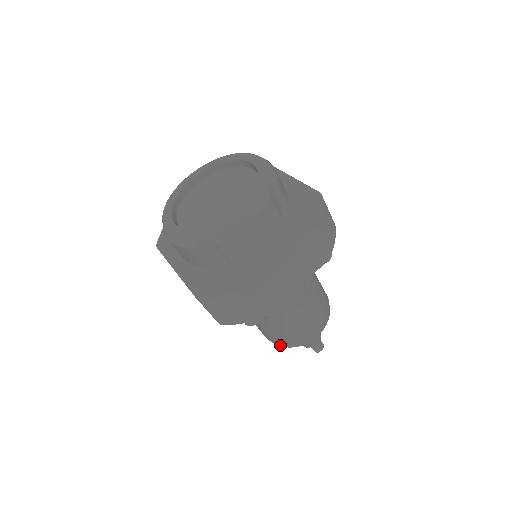
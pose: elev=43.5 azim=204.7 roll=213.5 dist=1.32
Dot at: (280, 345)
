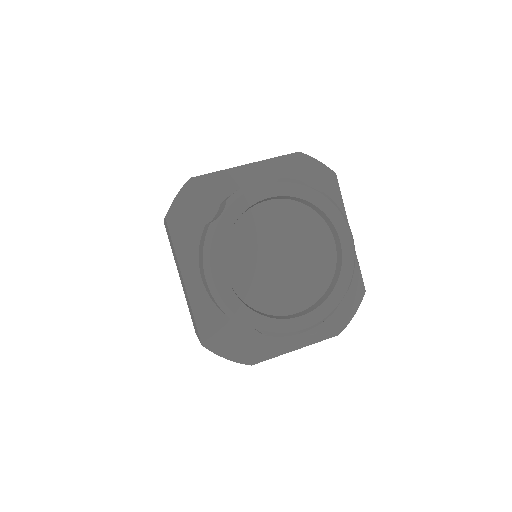
Dot at: occluded
